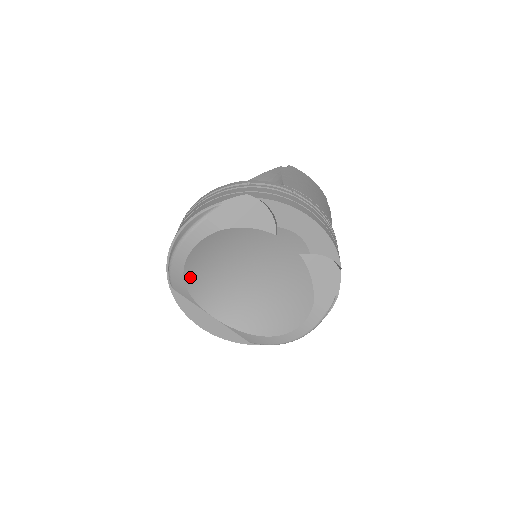
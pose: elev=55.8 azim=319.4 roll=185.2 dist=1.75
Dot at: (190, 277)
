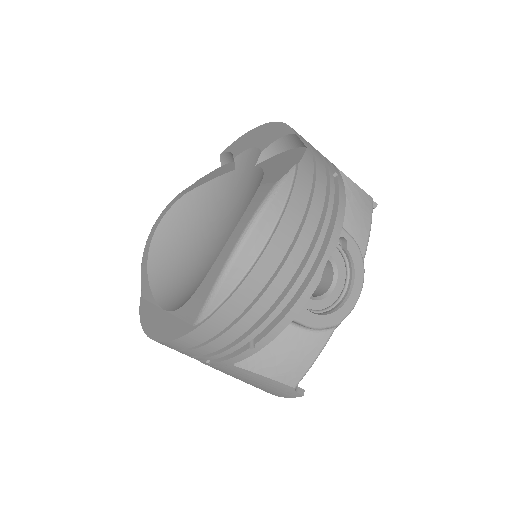
Dot at: (155, 264)
